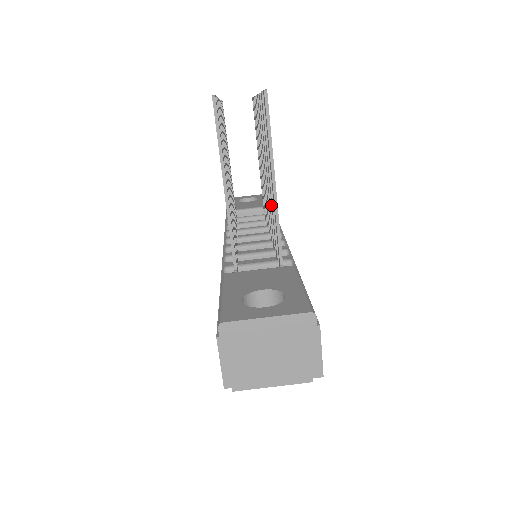
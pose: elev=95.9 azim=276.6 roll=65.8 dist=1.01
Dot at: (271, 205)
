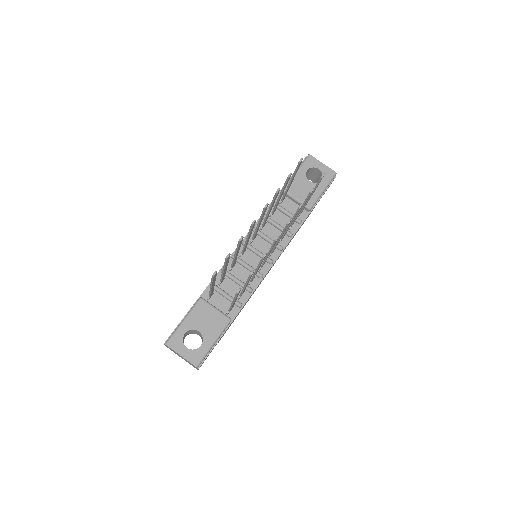
Dot at: (253, 275)
